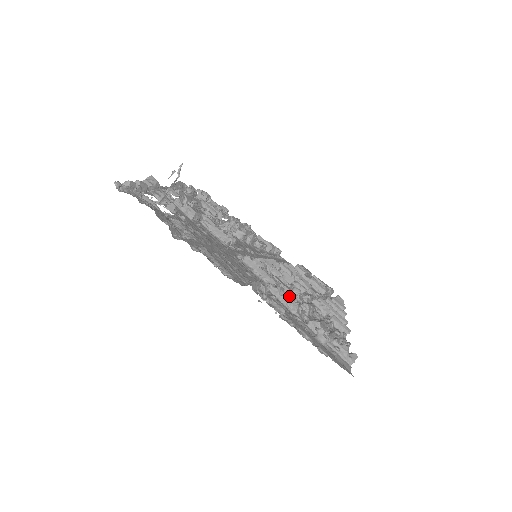
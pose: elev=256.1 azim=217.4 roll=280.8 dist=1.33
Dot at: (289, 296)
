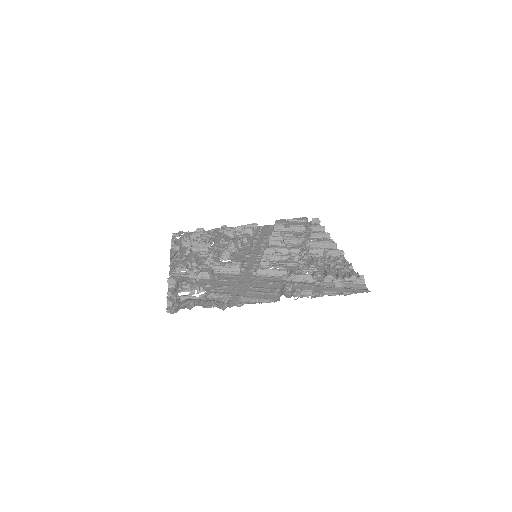
Dot at: (301, 272)
